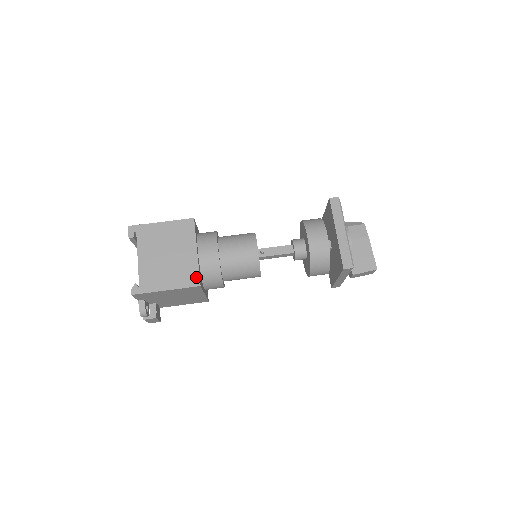
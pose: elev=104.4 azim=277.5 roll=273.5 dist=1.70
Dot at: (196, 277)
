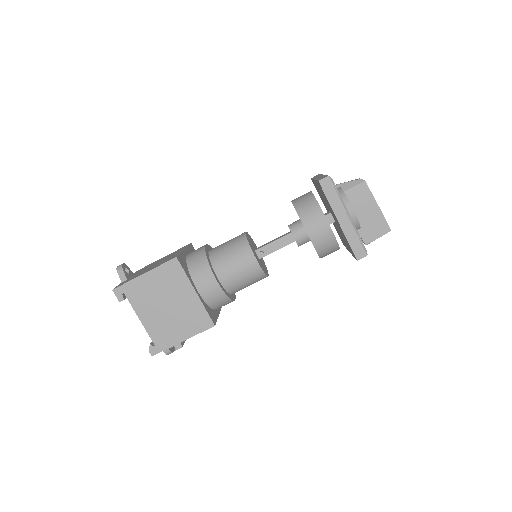
Dot at: (207, 319)
